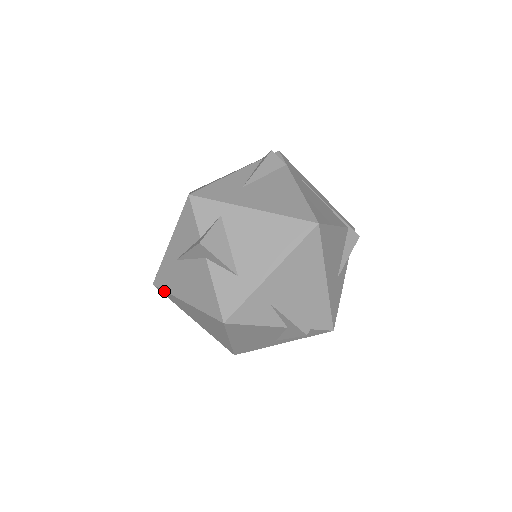
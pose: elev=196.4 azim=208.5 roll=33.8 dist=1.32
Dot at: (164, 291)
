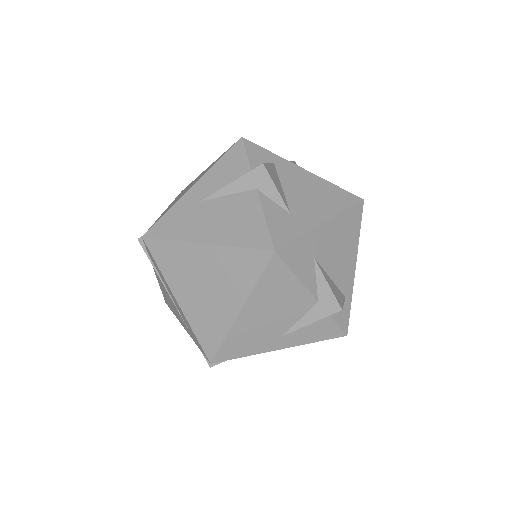
Dot at: (163, 241)
